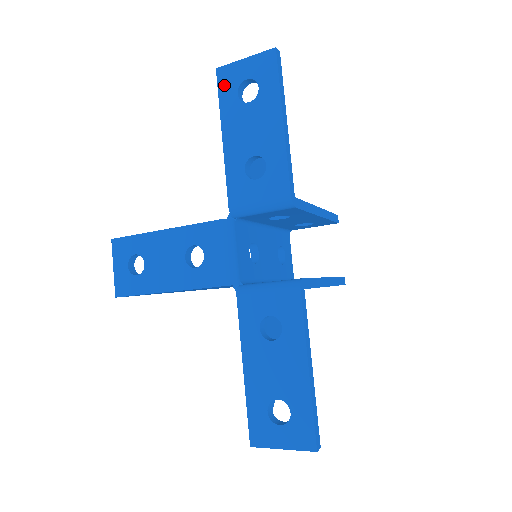
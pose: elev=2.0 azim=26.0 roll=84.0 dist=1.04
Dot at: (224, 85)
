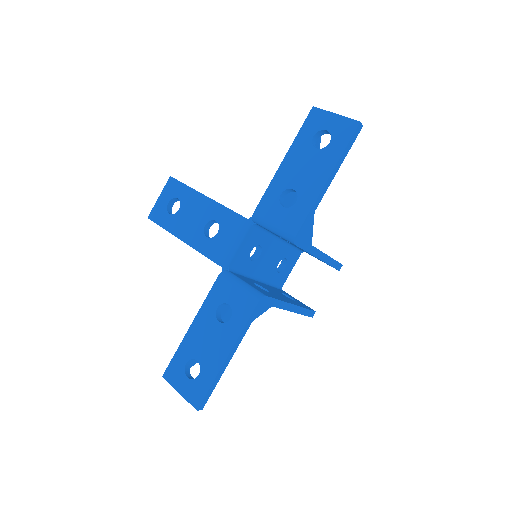
Dot at: (310, 123)
